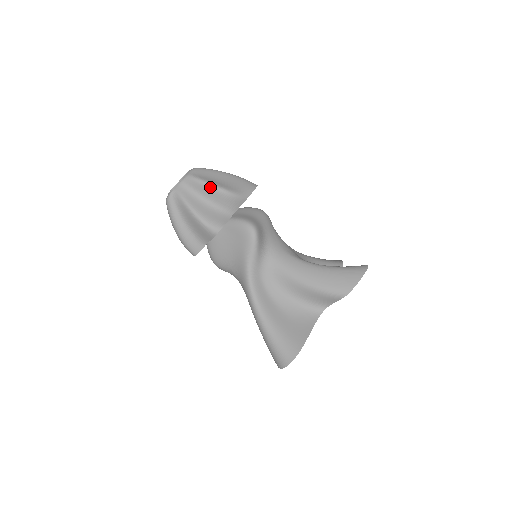
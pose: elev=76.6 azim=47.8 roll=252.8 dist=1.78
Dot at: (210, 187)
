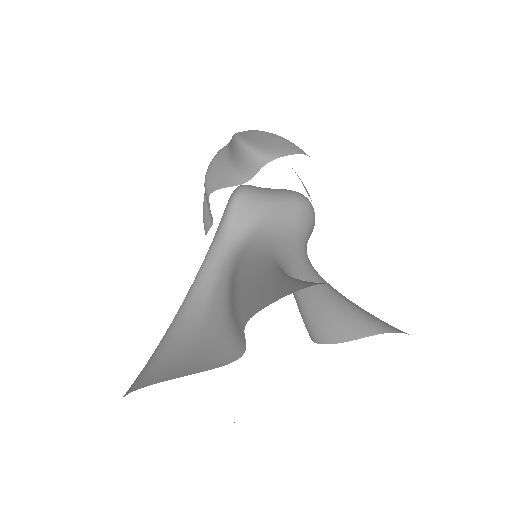
Dot at: (234, 140)
